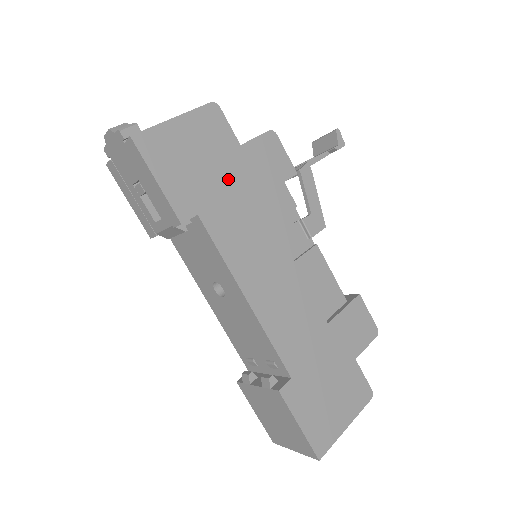
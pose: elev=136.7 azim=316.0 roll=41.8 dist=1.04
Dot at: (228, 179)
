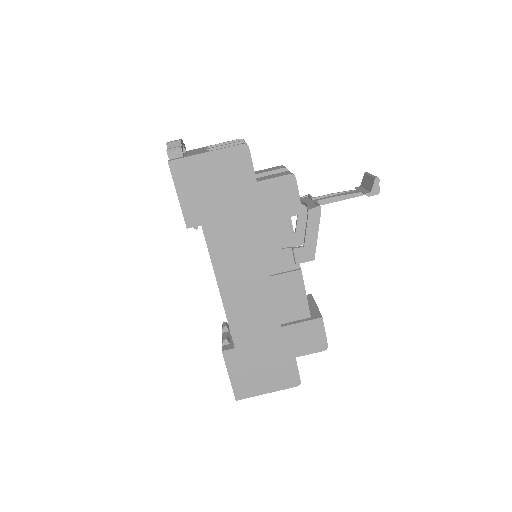
Dot at: (236, 205)
